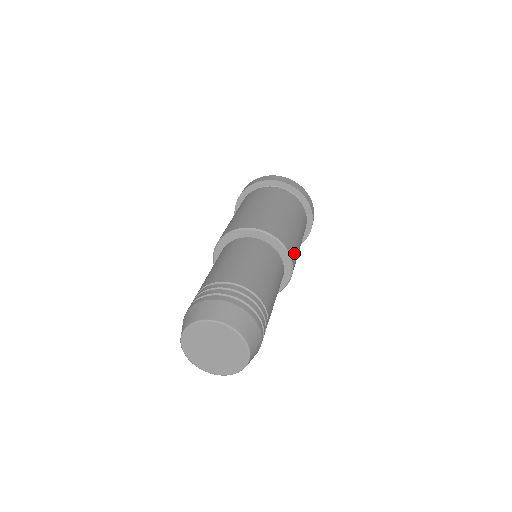
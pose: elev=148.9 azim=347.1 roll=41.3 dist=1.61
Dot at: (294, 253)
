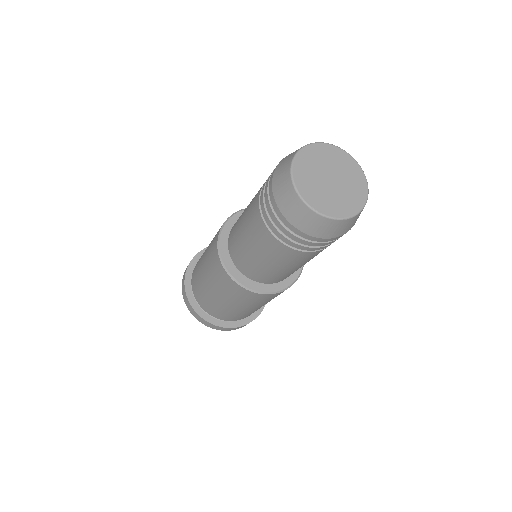
Dot at: occluded
